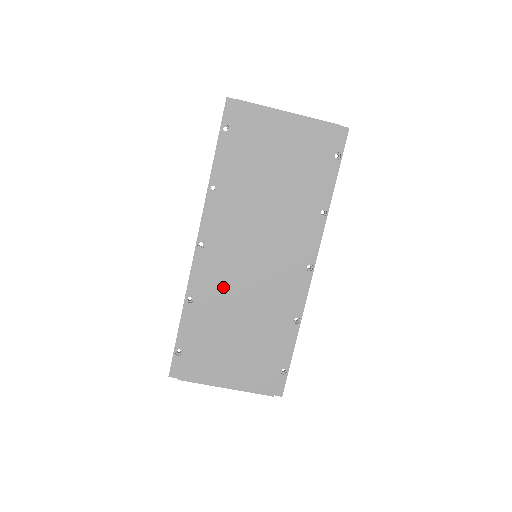
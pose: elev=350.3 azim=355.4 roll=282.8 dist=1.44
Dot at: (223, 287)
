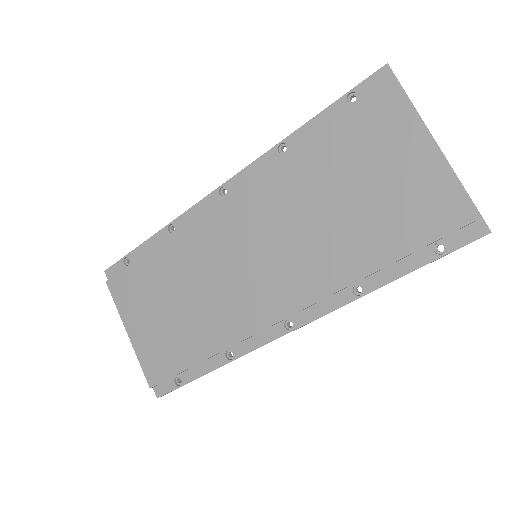
Dot at: (202, 249)
